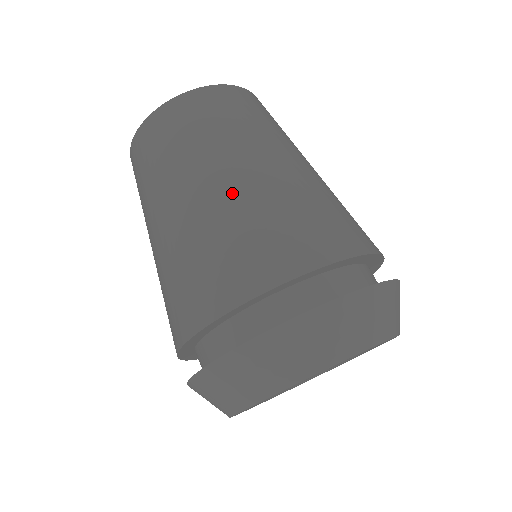
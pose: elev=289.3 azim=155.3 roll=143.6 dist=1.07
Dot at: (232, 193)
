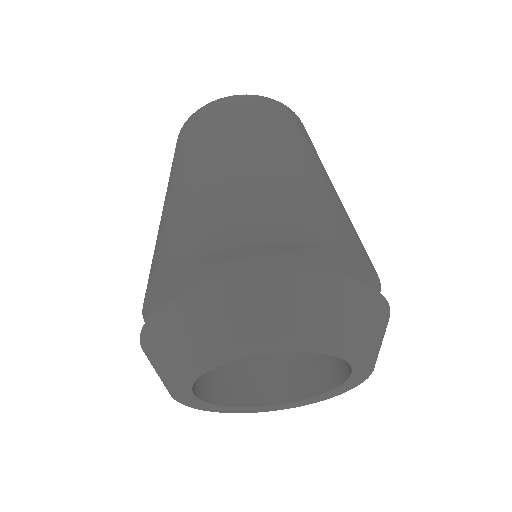
Dot at: (329, 185)
